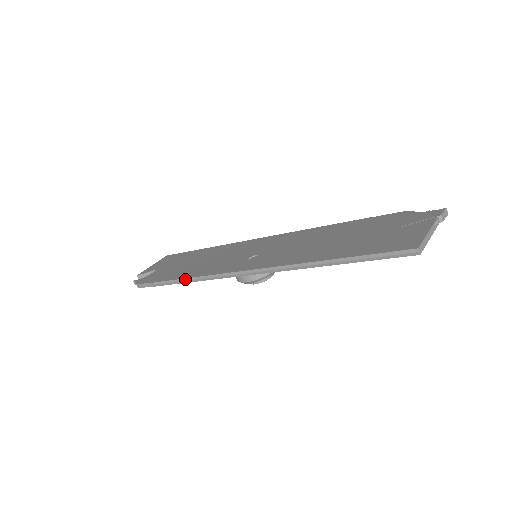
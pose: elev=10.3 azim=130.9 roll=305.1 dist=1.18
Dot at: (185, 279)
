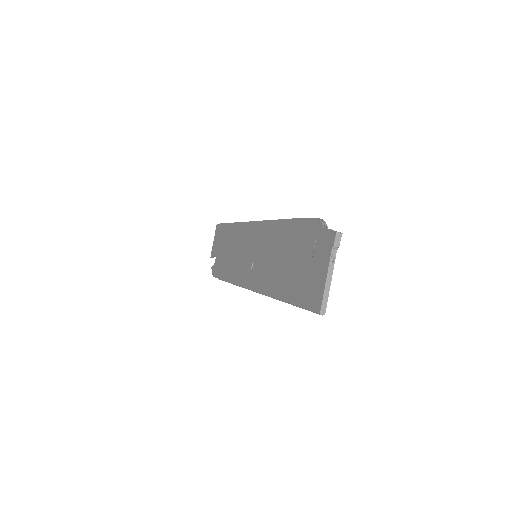
Dot at: occluded
